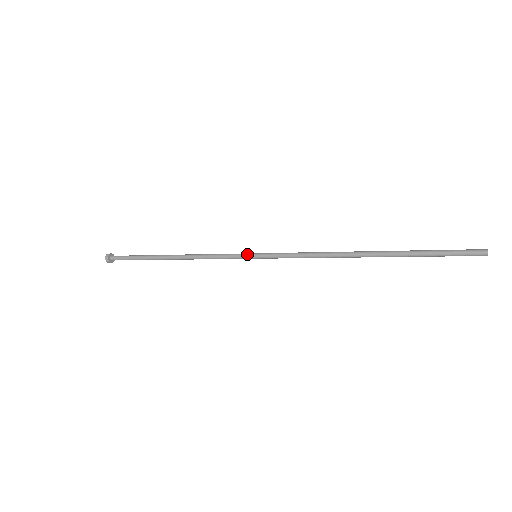
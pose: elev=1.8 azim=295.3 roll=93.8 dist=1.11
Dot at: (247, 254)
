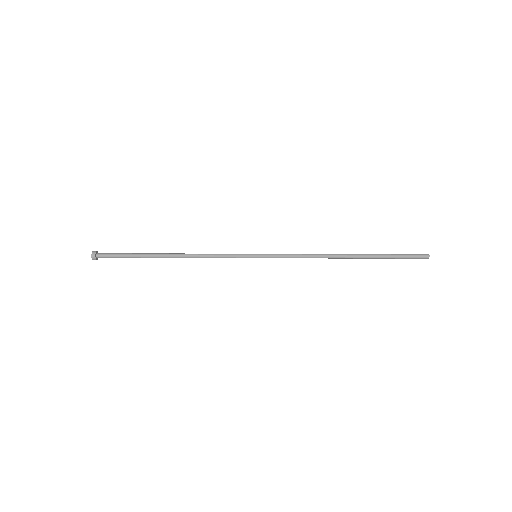
Dot at: occluded
